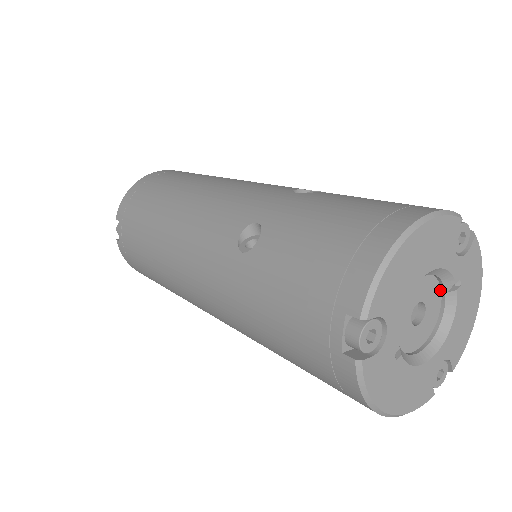
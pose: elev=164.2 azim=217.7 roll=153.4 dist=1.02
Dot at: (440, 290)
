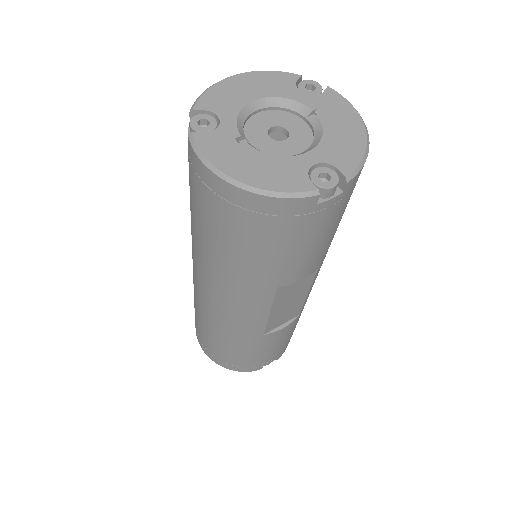
Dot at: (307, 124)
